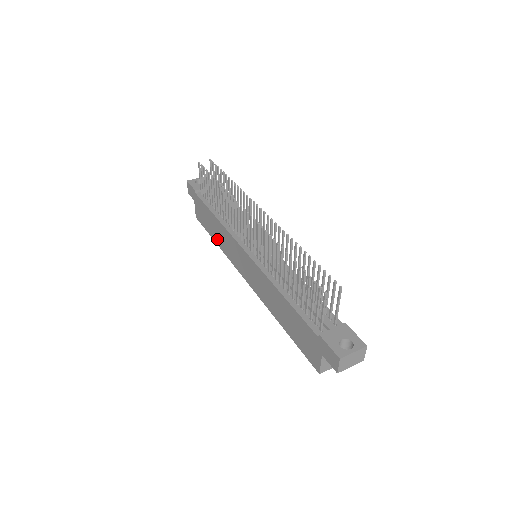
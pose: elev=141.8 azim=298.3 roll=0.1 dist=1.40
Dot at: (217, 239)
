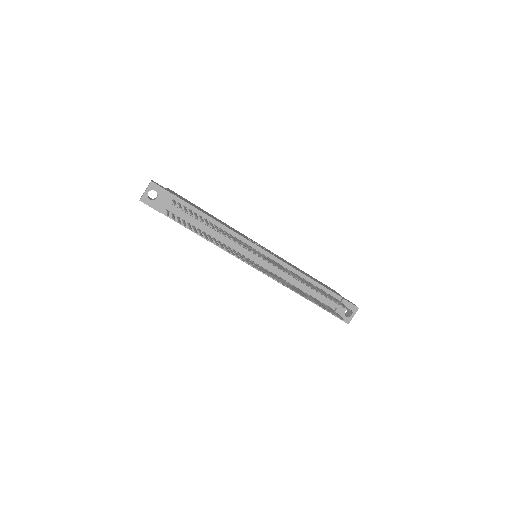
Dot at: occluded
